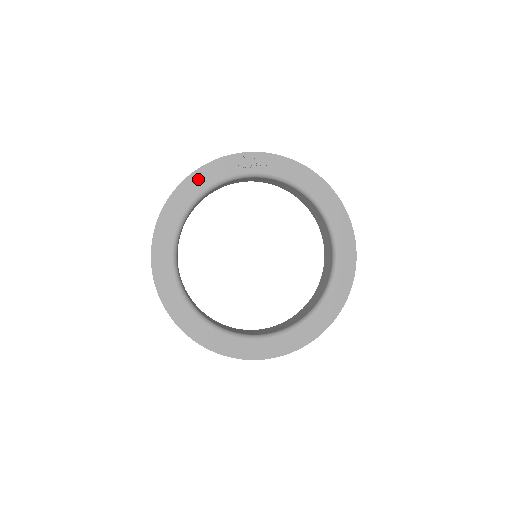
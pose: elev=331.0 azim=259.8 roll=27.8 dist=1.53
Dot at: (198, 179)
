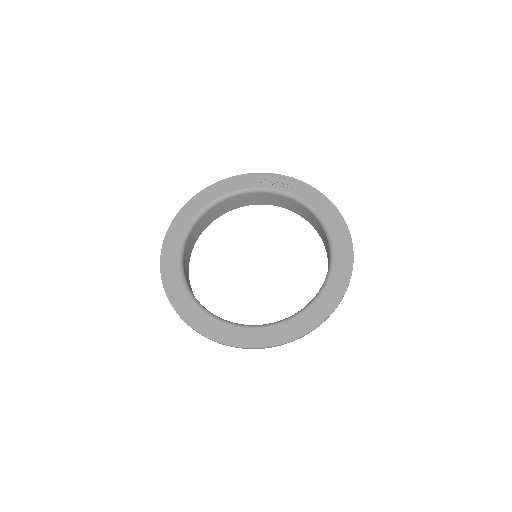
Dot at: (231, 183)
